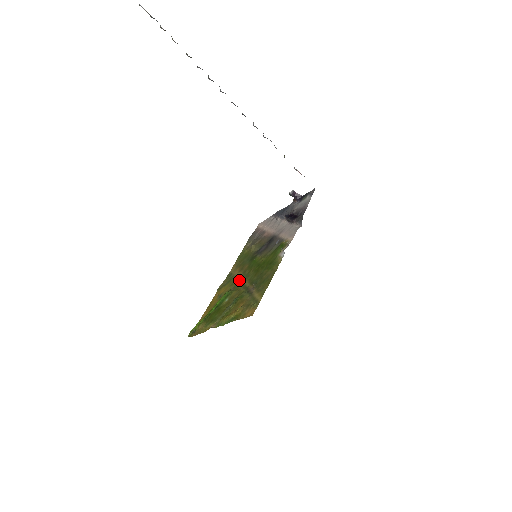
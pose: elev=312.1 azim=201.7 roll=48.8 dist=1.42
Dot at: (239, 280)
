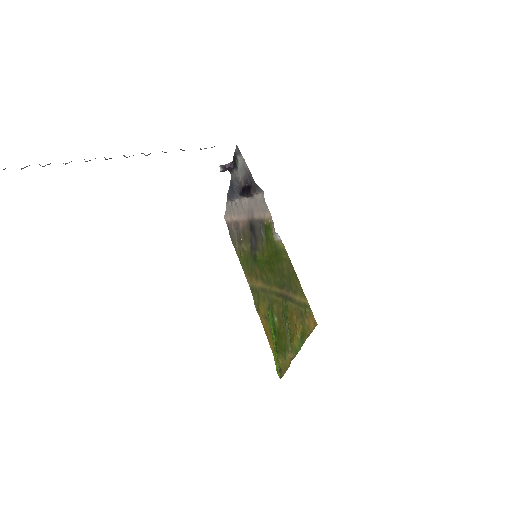
Dot at: (266, 290)
